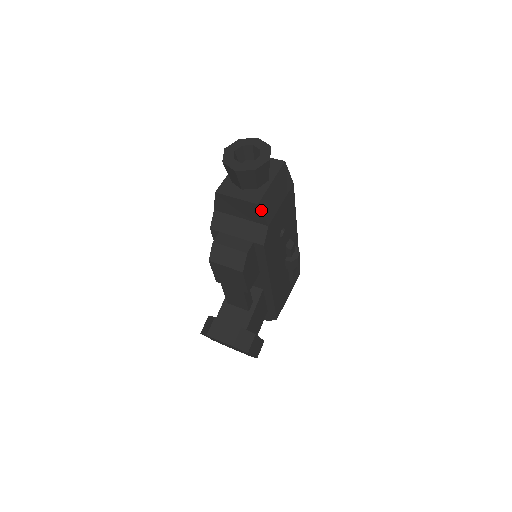
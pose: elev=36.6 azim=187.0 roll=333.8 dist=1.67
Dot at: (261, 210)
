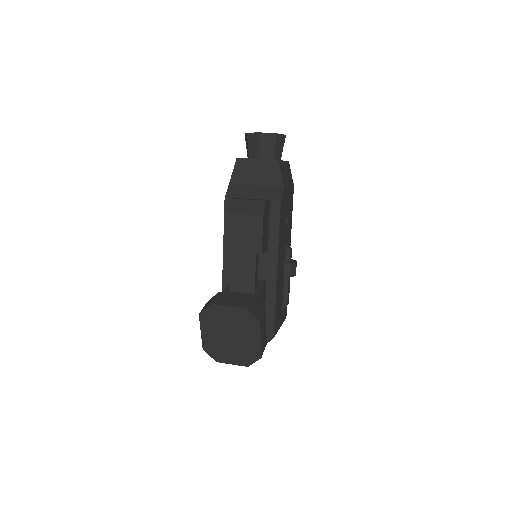
Dot at: (280, 167)
